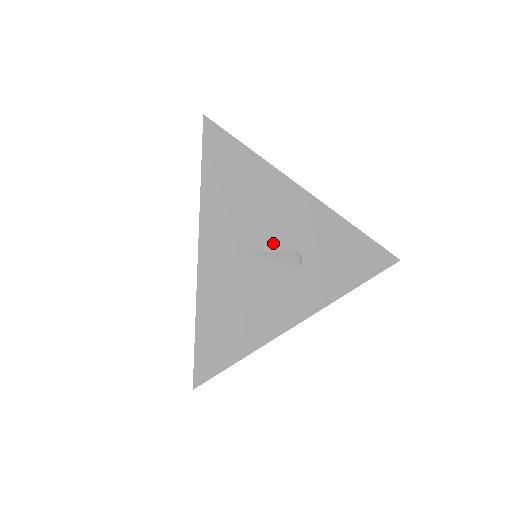
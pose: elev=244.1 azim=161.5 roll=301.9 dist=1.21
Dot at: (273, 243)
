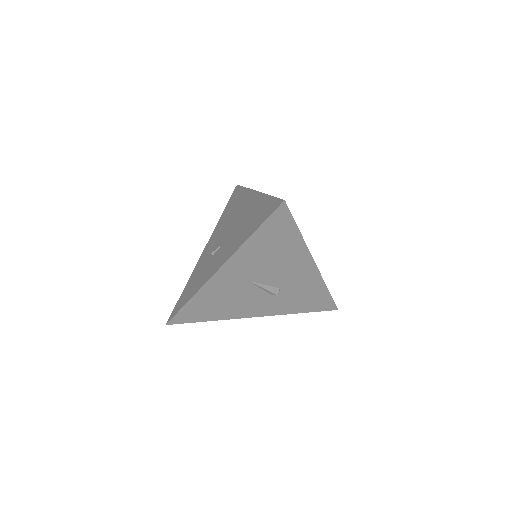
Dot at: (269, 281)
